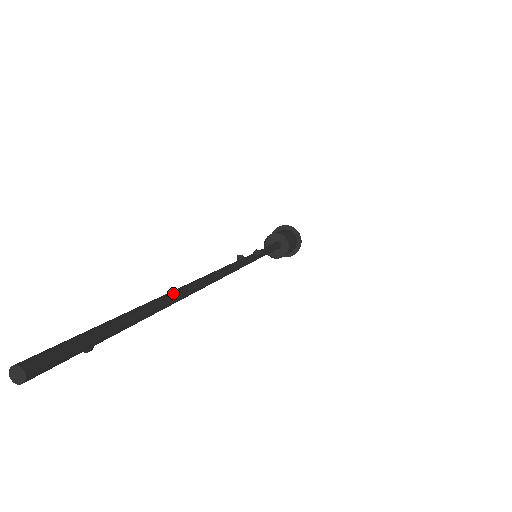
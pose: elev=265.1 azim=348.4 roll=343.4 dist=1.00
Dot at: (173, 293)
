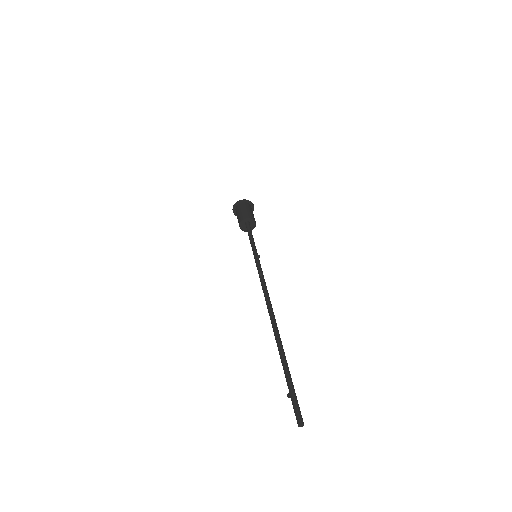
Dot at: (281, 343)
